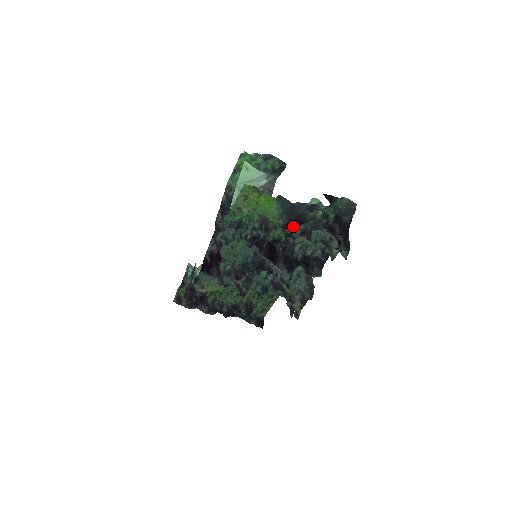
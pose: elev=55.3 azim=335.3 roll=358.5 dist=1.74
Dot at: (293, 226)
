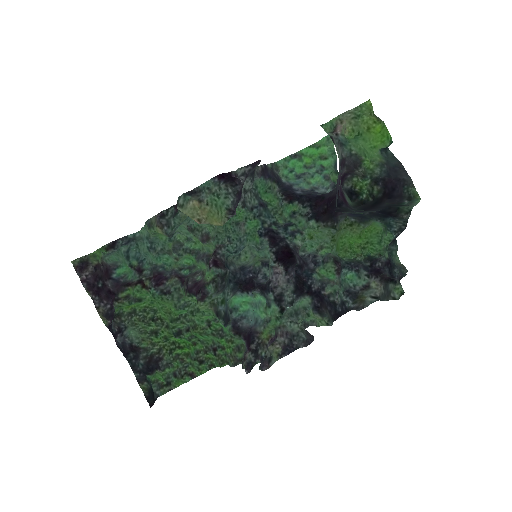
Dot at: (386, 188)
